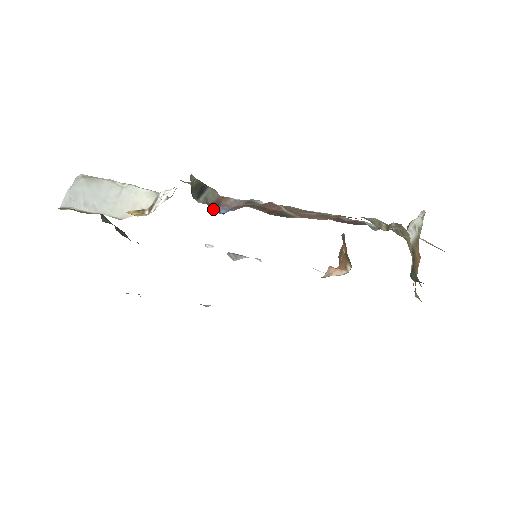
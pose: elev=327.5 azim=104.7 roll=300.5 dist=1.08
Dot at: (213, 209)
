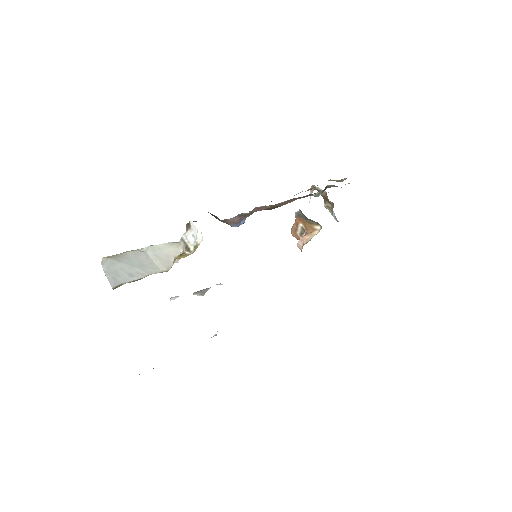
Dot at: (231, 226)
